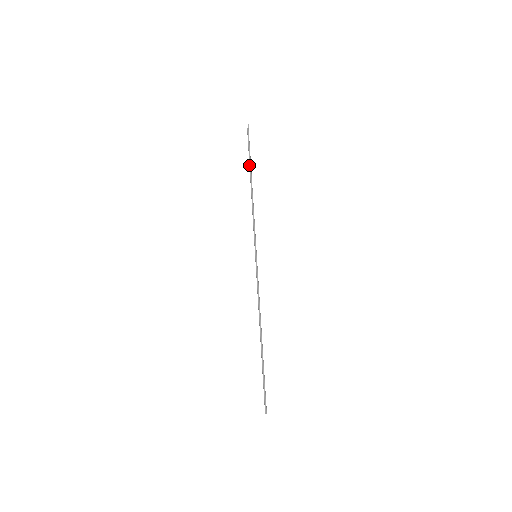
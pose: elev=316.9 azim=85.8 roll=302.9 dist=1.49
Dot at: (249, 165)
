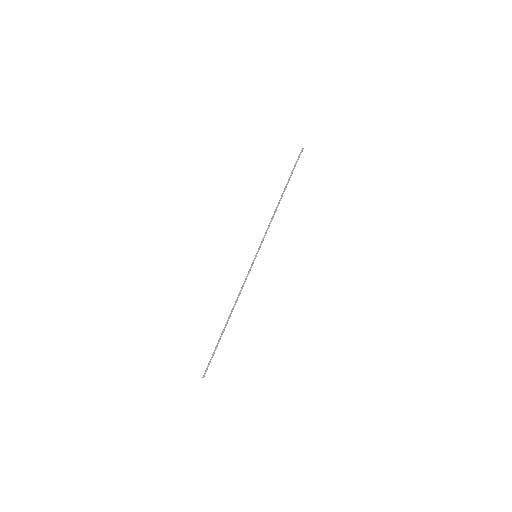
Dot at: (287, 182)
